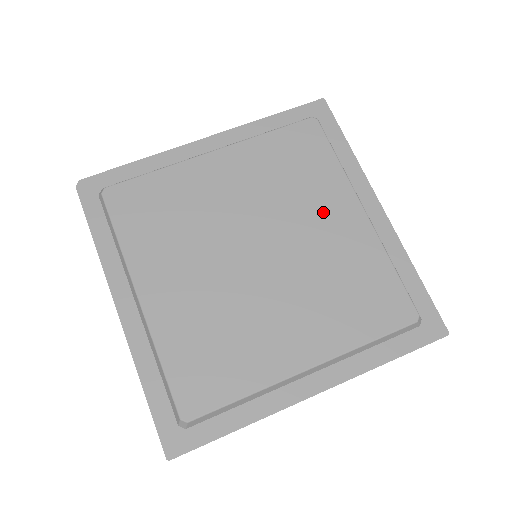
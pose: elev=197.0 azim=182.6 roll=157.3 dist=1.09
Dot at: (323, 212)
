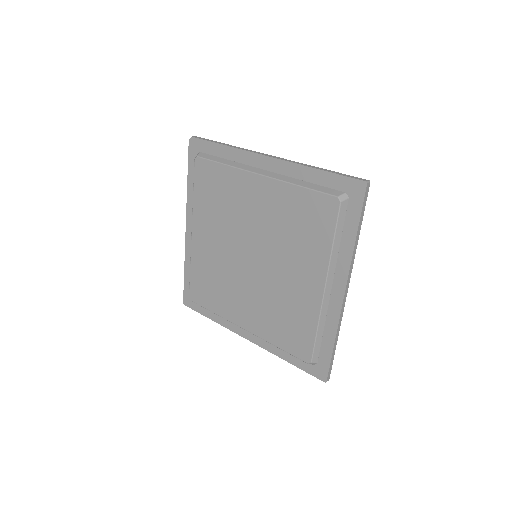
Dot at: (299, 268)
